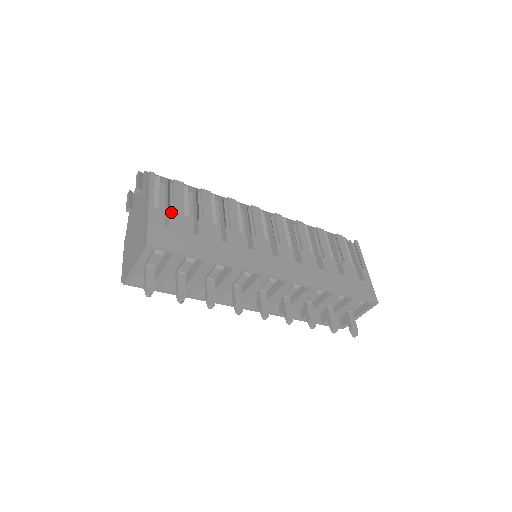
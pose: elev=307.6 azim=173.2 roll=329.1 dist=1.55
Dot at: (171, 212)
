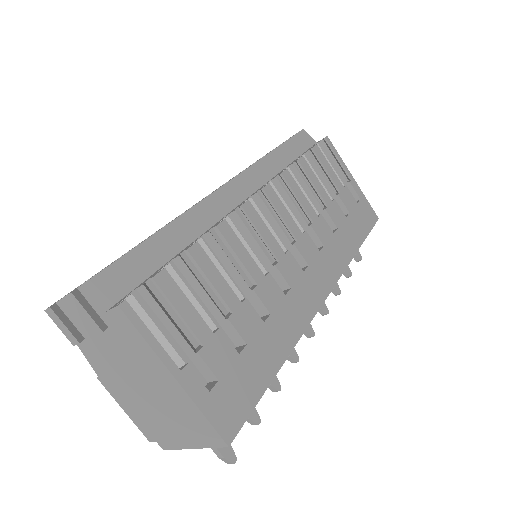
Dot at: (201, 351)
